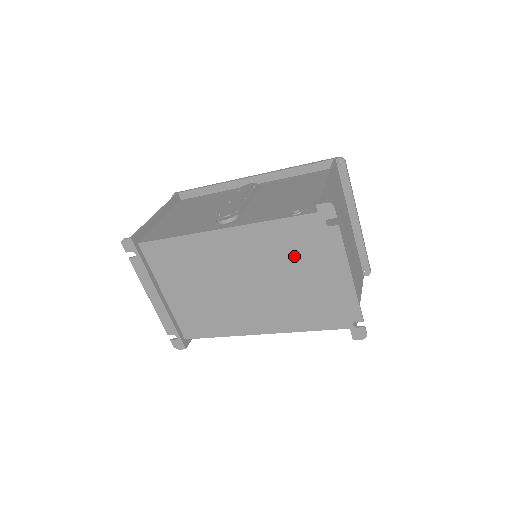
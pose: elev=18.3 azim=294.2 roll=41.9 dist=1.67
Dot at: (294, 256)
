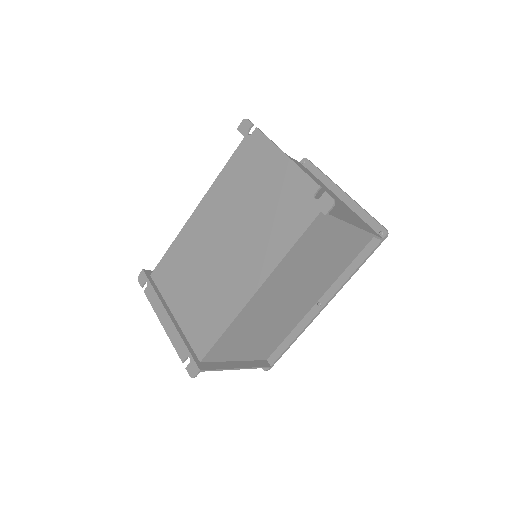
Dot at: (246, 184)
